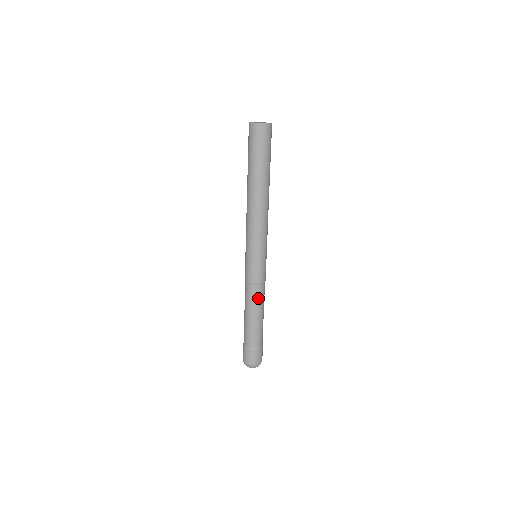
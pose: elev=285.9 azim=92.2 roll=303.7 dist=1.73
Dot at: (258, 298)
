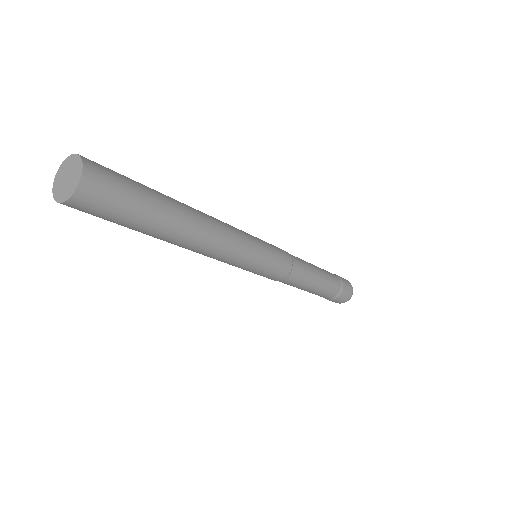
Dot at: (300, 279)
